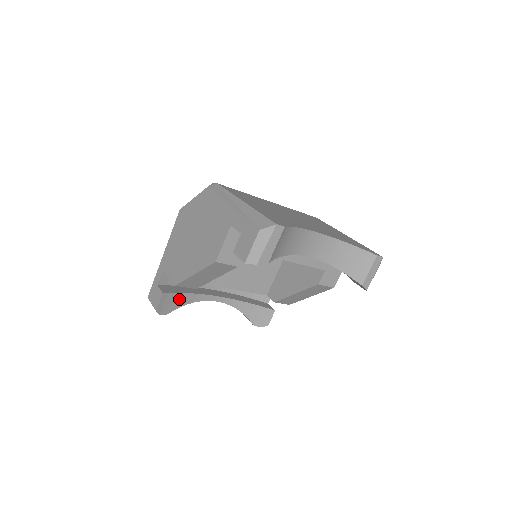
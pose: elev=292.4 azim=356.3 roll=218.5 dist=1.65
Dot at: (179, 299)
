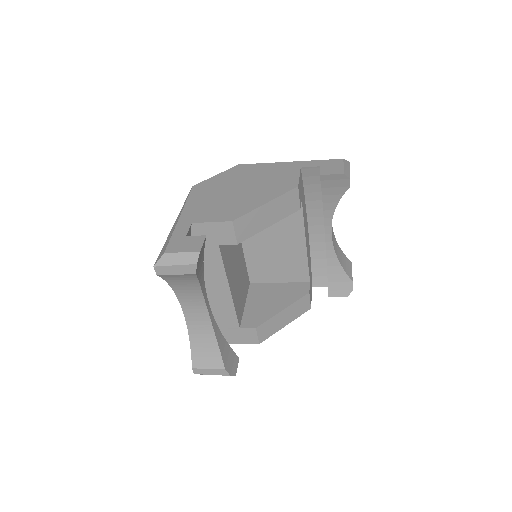
Dot at: (201, 266)
